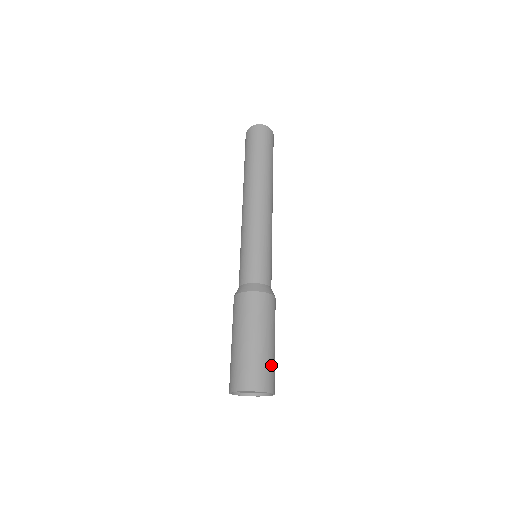
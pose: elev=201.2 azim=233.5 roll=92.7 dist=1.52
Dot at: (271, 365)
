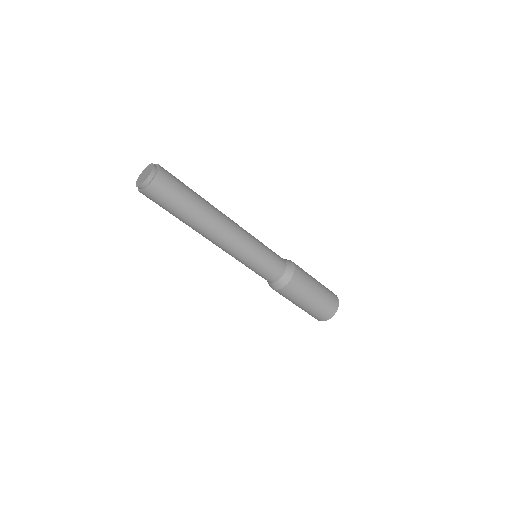
Dot at: (326, 302)
